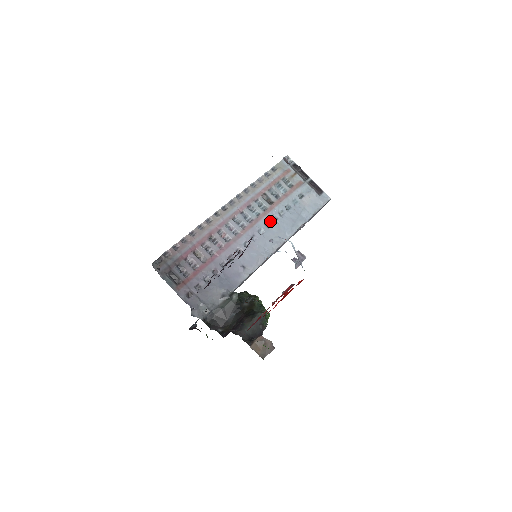
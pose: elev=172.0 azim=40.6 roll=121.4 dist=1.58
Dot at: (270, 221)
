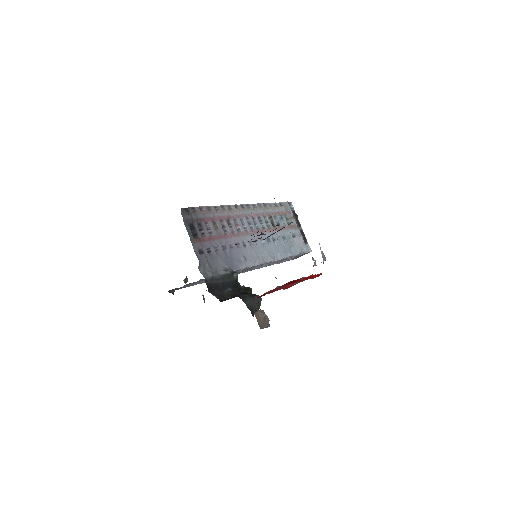
Dot at: (270, 238)
